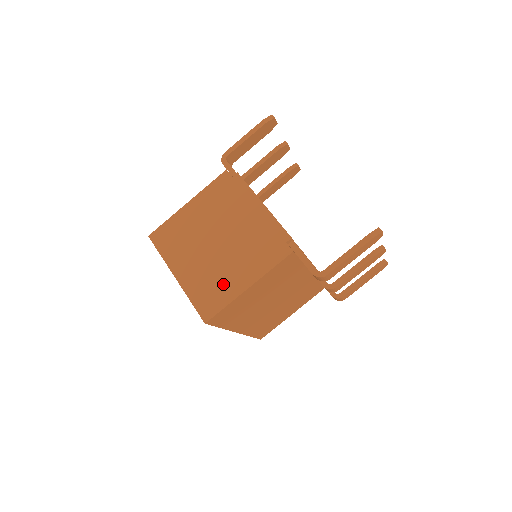
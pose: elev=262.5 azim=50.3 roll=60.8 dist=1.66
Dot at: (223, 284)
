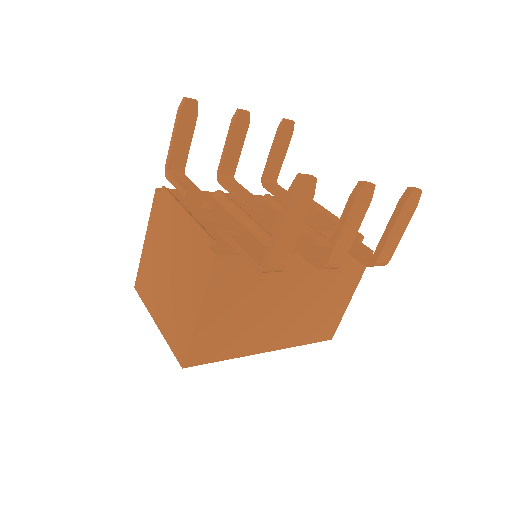
Dot at: (182, 319)
